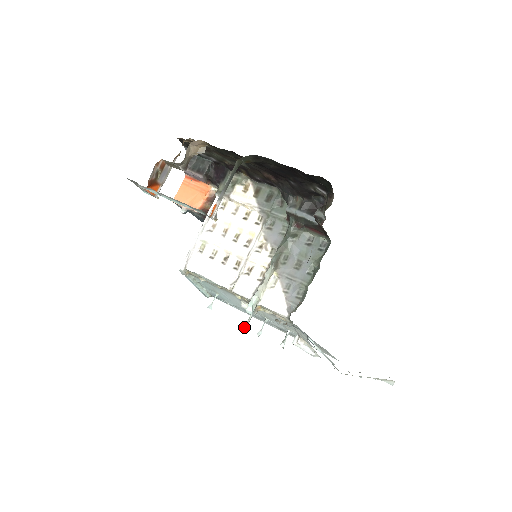
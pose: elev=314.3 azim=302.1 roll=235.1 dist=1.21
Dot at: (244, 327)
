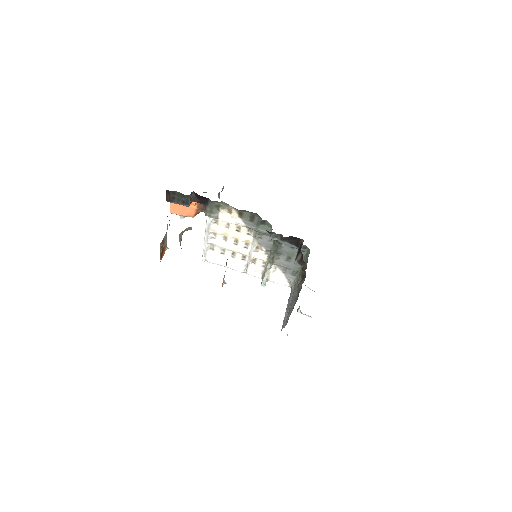
Dot at: occluded
